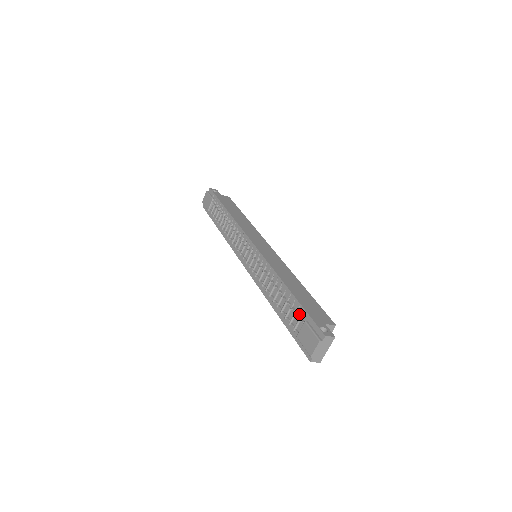
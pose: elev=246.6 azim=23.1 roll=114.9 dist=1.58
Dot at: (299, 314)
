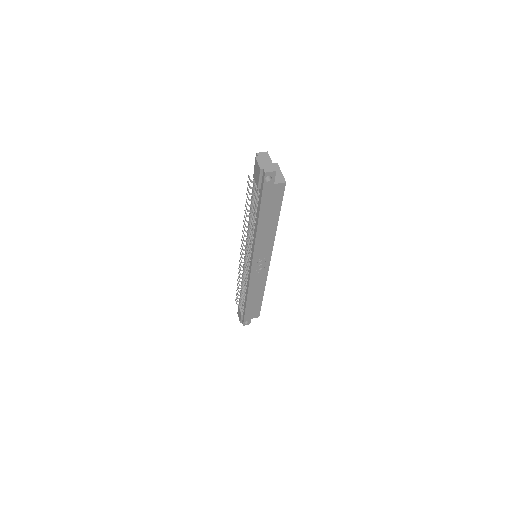
Dot at: occluded
